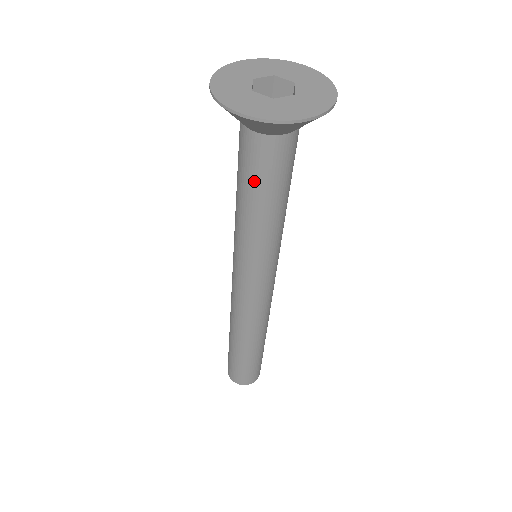
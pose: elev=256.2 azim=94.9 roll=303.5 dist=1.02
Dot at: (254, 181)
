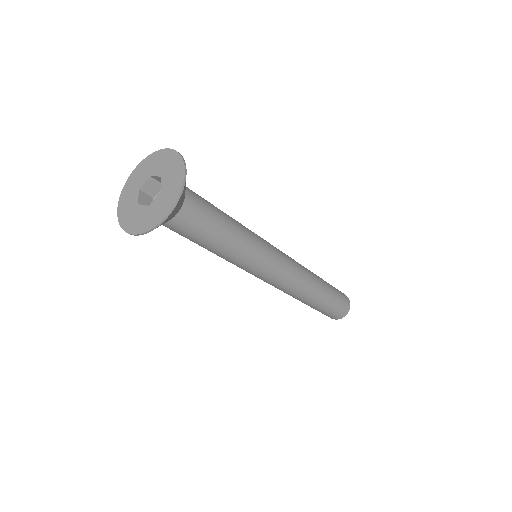
Dot at: (192, 240)
